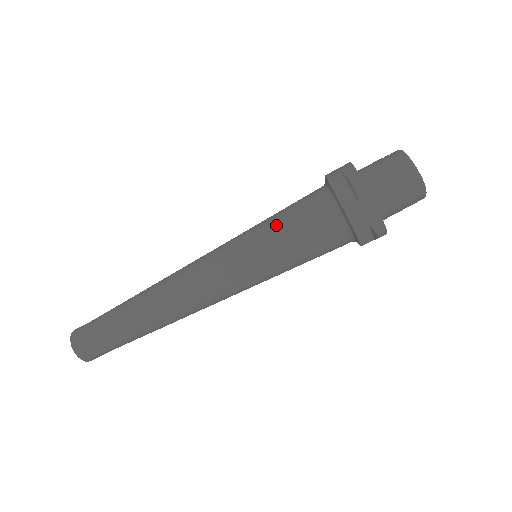
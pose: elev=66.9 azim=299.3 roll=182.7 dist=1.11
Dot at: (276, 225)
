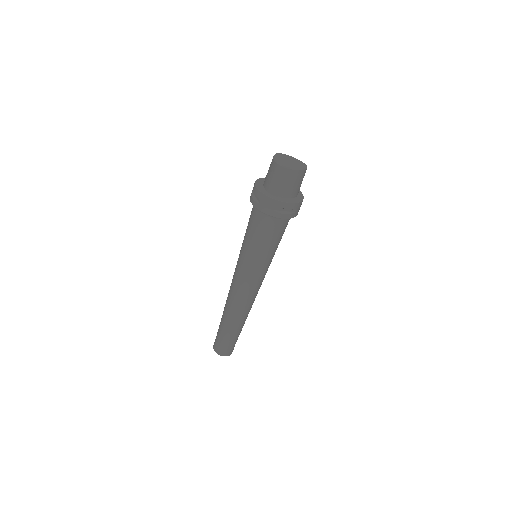
Dot at: (245, 235)
